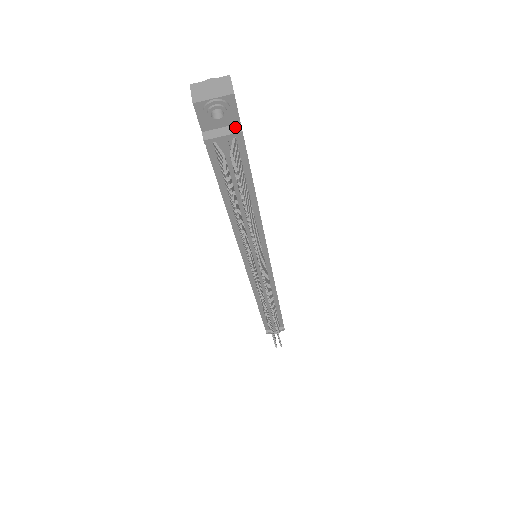
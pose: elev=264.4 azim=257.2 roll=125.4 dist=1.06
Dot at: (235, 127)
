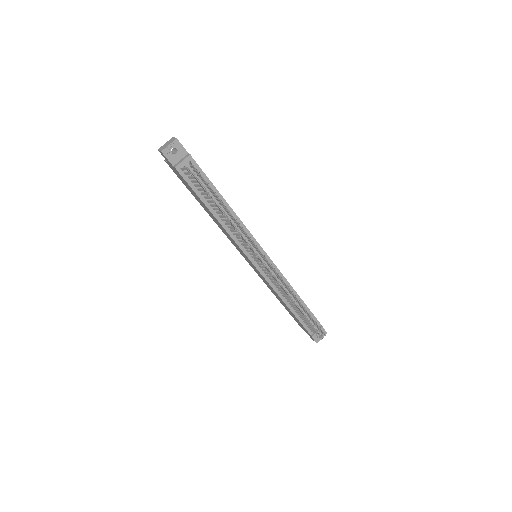
Dot at: (187, 156)
